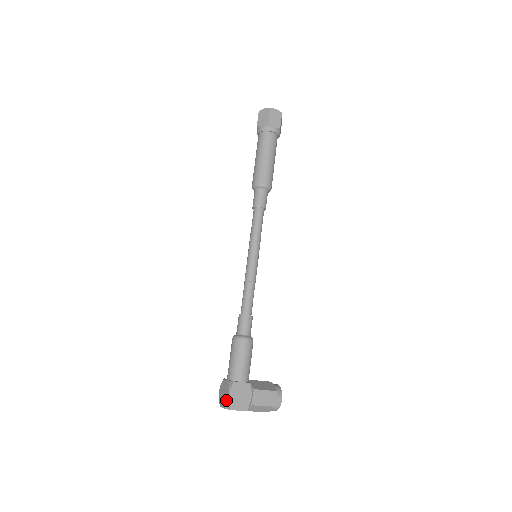
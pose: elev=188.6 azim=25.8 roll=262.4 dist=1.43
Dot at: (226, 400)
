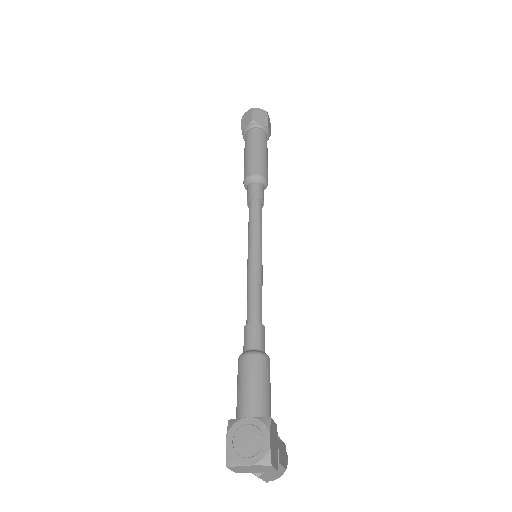
Dot at: (262, 449)
